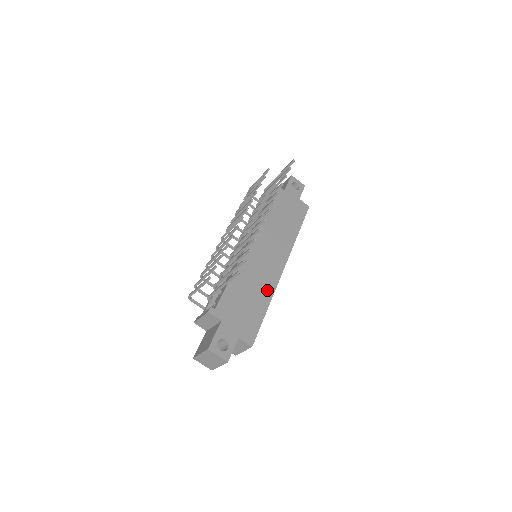
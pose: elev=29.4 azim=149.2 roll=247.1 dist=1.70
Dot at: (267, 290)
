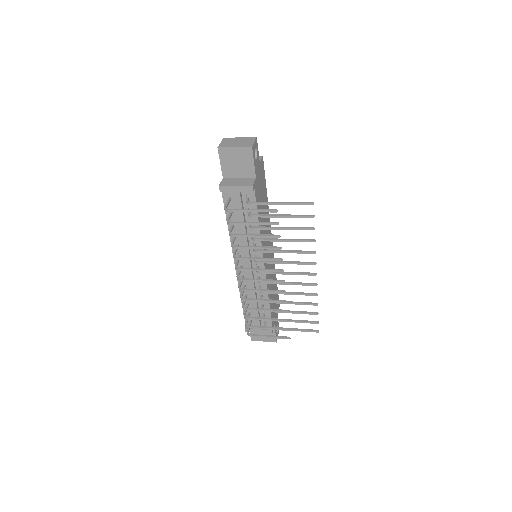
Dot at: occluded
